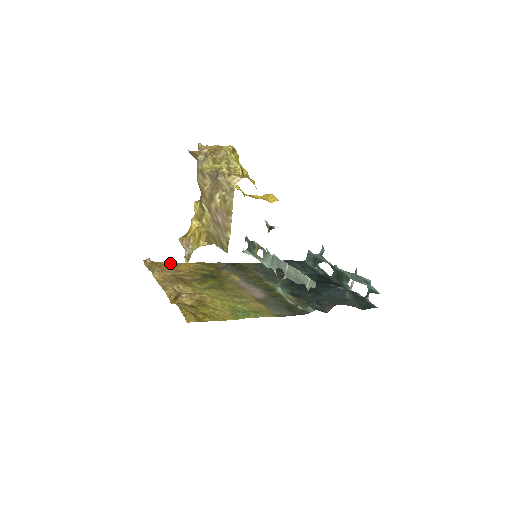
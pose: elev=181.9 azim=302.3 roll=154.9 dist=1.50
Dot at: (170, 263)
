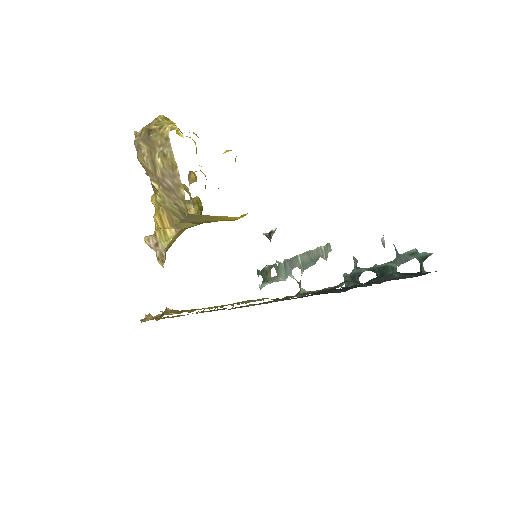
Dot at: occluded
